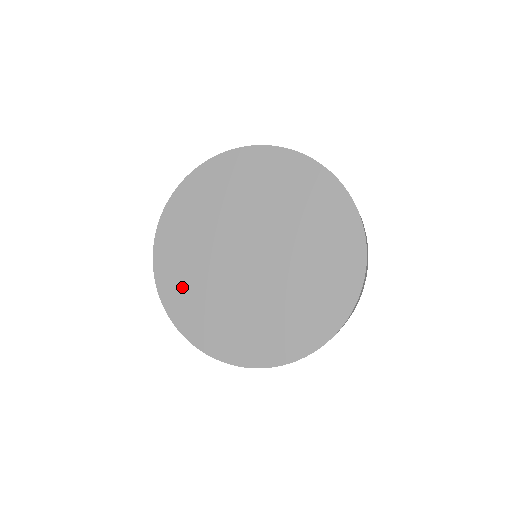
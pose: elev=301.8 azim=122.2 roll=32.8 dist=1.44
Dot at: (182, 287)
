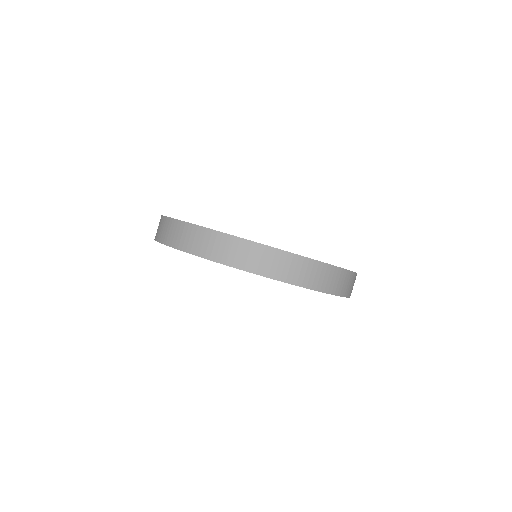
Dot at: occluded
